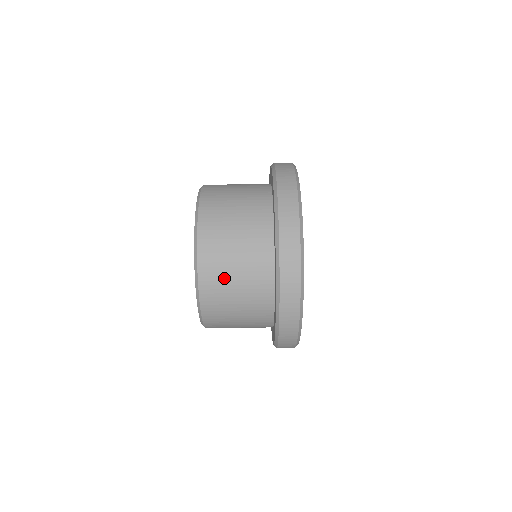
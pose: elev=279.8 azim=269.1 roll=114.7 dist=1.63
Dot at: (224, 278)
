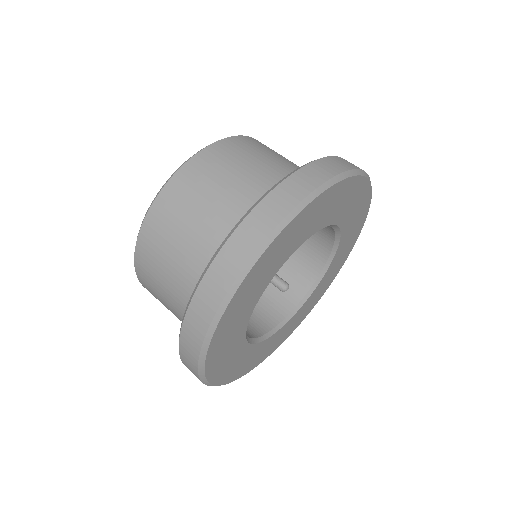
Dot at: (156, 272)
